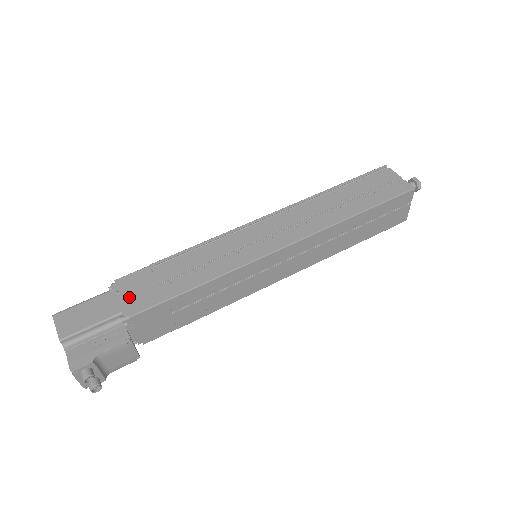
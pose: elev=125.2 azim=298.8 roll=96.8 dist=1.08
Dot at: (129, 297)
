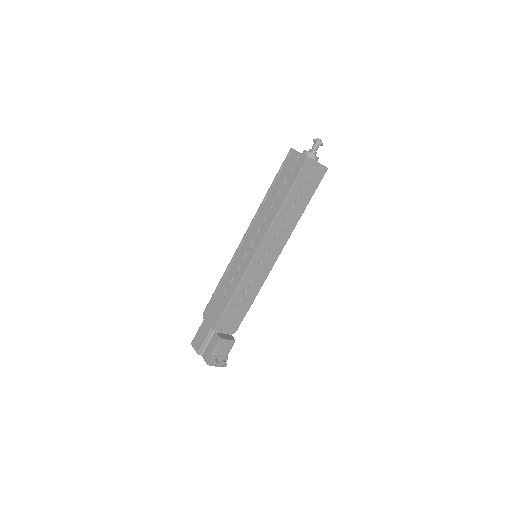
Dot at: (211, 319)
